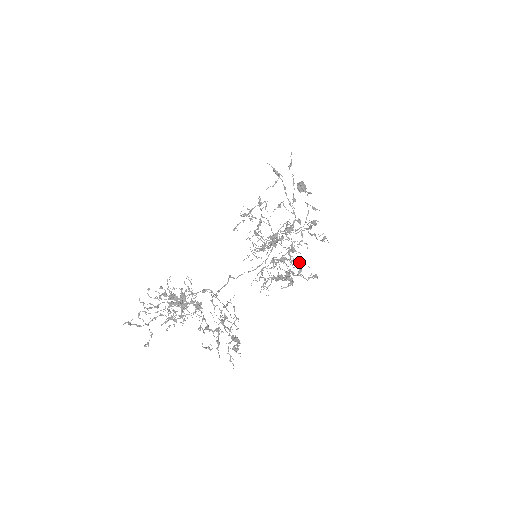
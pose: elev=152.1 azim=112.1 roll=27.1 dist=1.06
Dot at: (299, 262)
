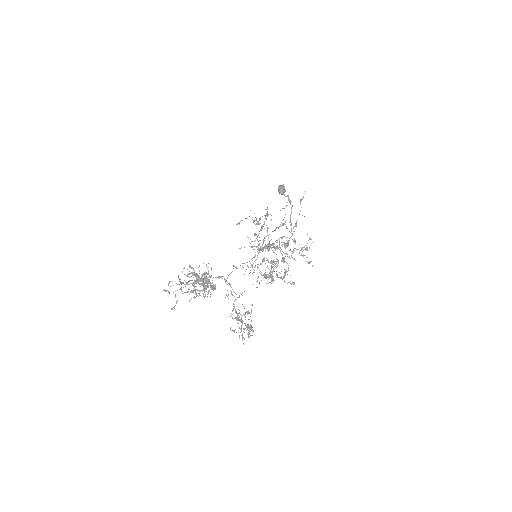
Dot at: (284, 269)
